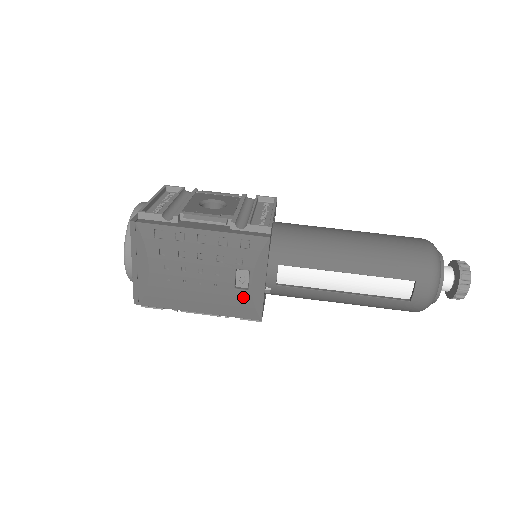
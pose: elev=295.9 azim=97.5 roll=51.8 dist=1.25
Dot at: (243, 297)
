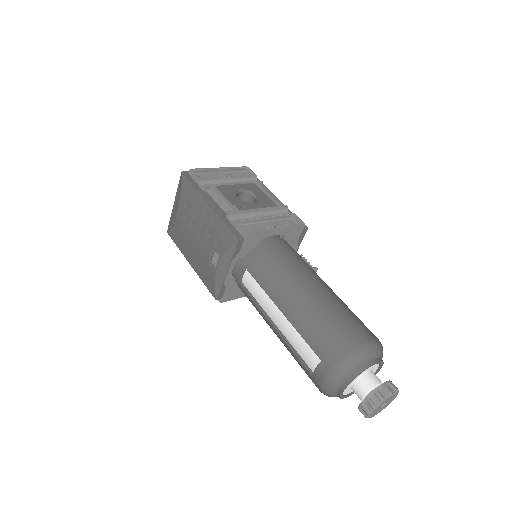
Dot at: (211, 273)
